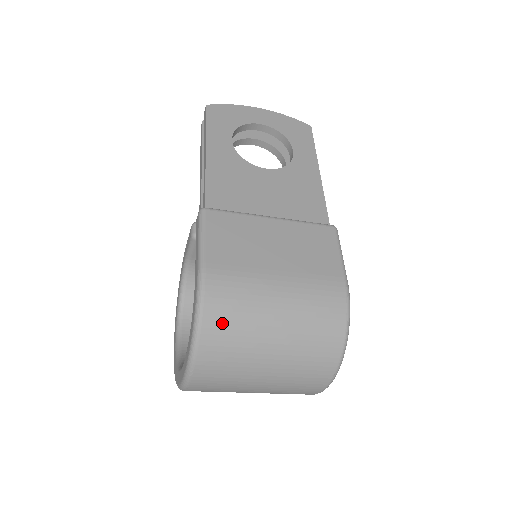
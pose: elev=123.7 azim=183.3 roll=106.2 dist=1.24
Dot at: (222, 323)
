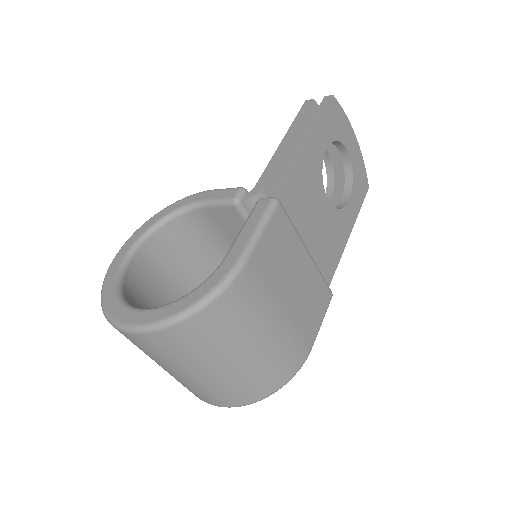
Dot at: (219, 319)
